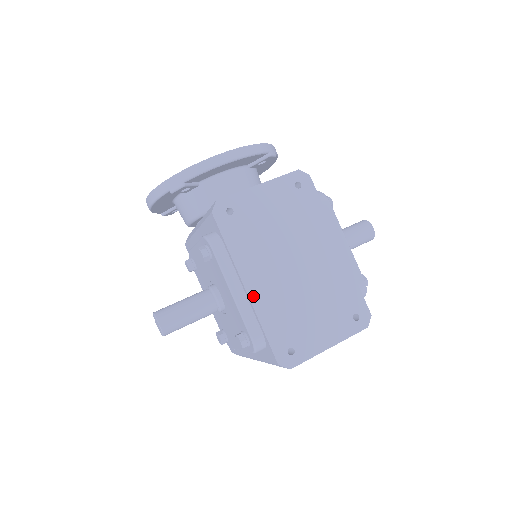
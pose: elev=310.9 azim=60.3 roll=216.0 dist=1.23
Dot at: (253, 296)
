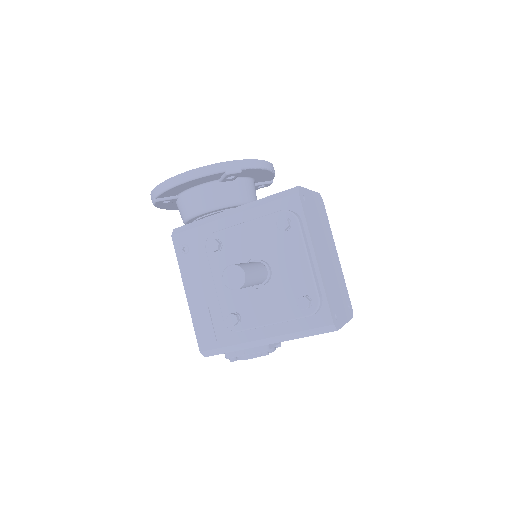
Dot at: (319, 266)
